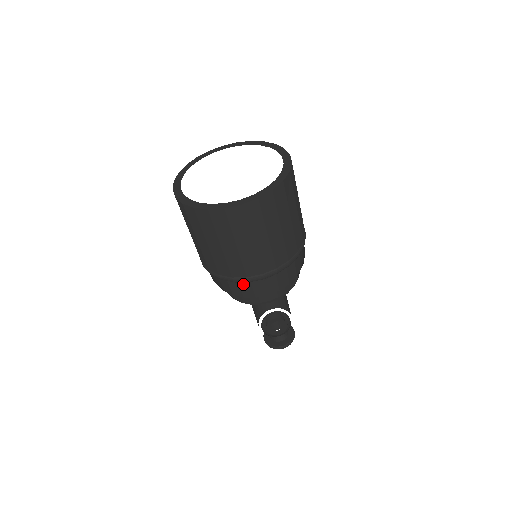
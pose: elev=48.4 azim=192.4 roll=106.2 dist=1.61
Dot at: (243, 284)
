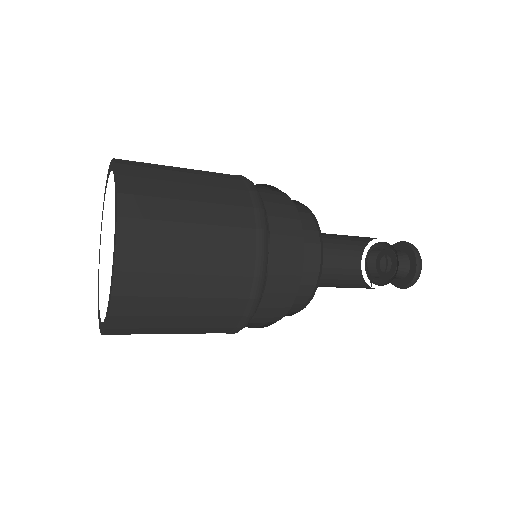
Dot at: (252, 321)
